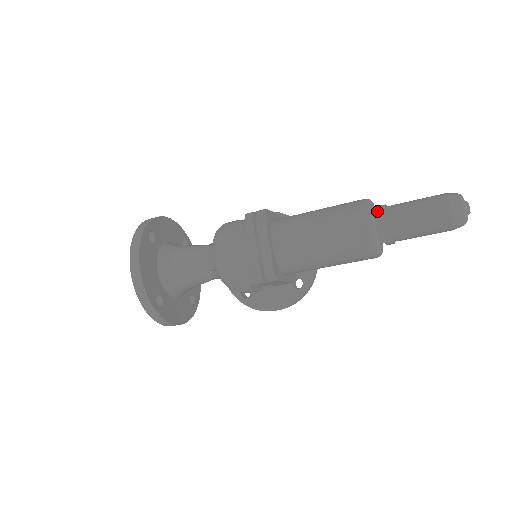
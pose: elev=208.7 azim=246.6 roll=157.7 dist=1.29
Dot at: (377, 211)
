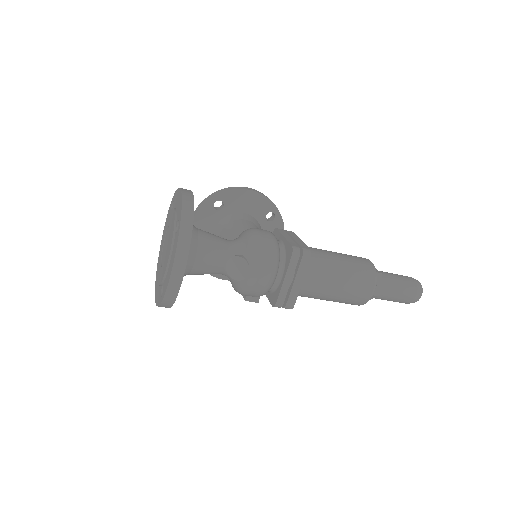
Dot at: occluded
